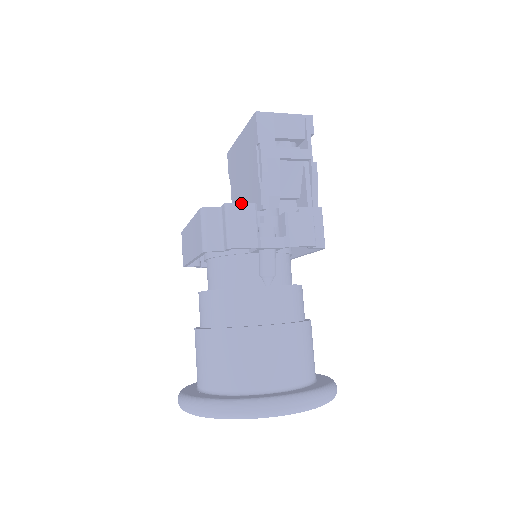
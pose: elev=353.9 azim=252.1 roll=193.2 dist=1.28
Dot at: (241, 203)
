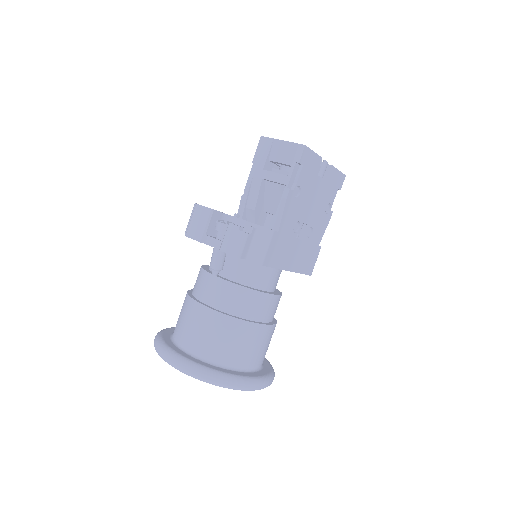
Dot at: (203, 206)
